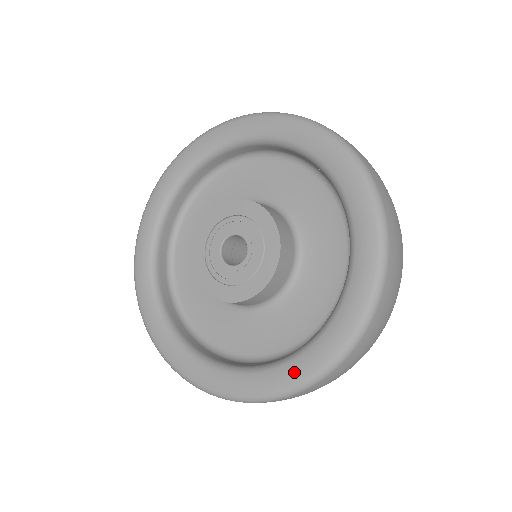
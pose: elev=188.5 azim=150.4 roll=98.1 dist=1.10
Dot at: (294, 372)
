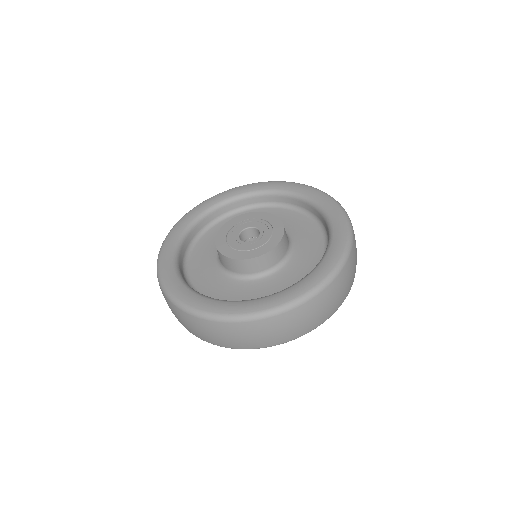
Dot at: (336, 250)
